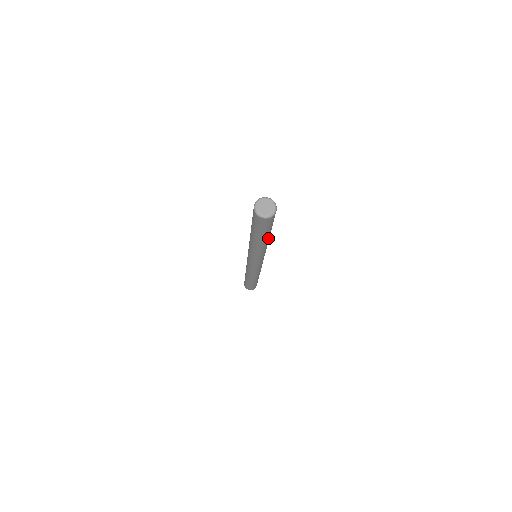
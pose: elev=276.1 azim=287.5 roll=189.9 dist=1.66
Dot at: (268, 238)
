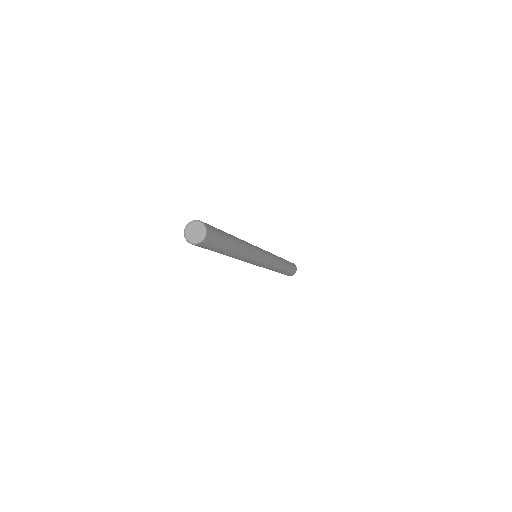
Dot at: (236, 242)
